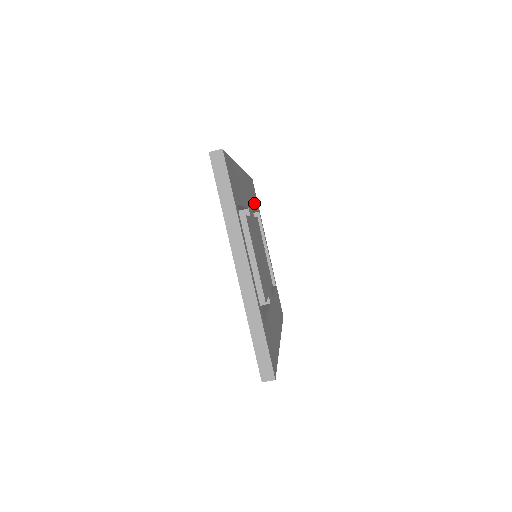
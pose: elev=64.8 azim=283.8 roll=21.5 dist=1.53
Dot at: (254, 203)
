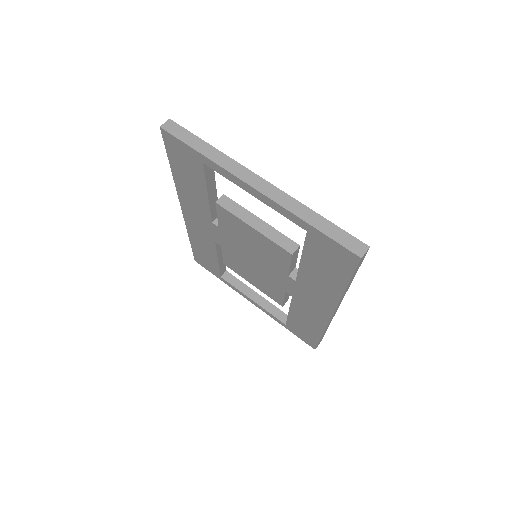
Dot at: occluded
